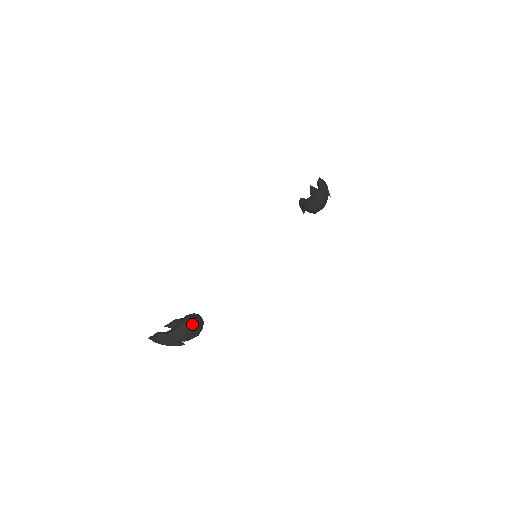
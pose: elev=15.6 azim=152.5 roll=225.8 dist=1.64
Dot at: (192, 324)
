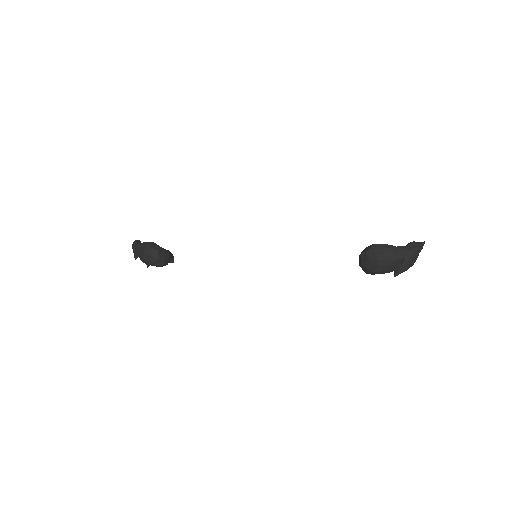
Dot at: (145, 248)
